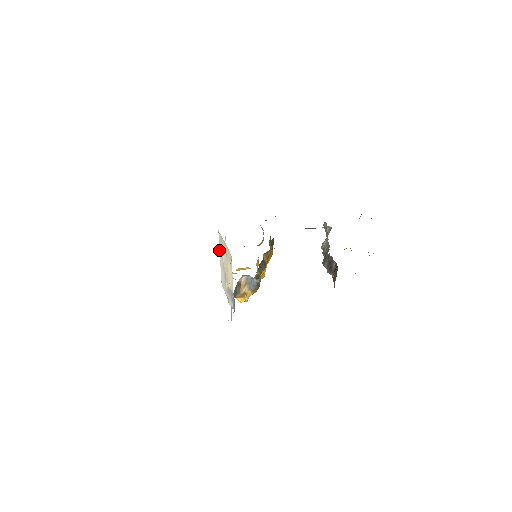
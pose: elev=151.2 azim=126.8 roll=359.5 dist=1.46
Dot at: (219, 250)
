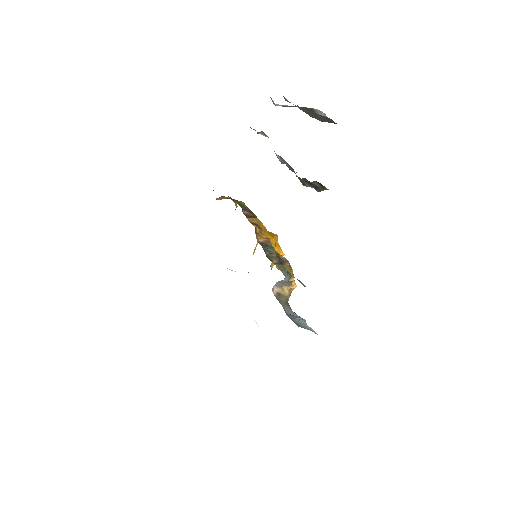
Dot at: occluded
